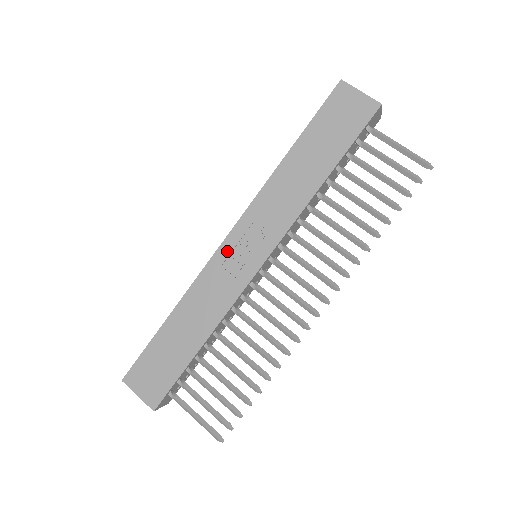
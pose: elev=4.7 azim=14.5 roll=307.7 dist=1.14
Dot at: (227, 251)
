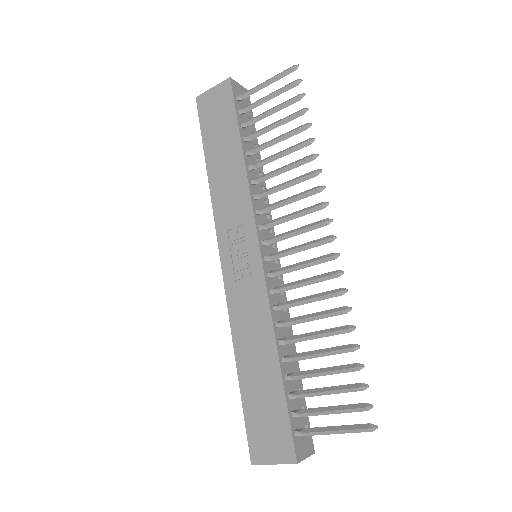
Dot at: (230, 273)
